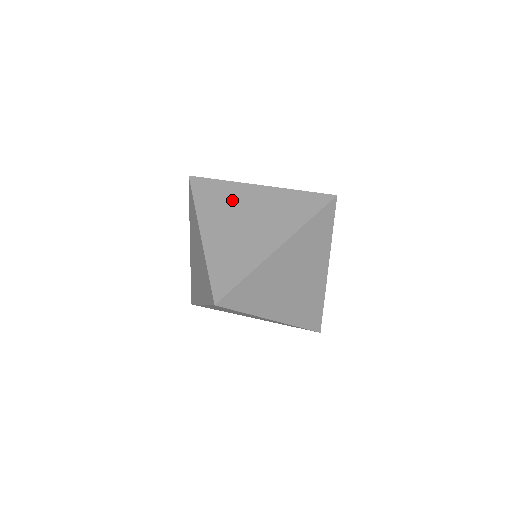
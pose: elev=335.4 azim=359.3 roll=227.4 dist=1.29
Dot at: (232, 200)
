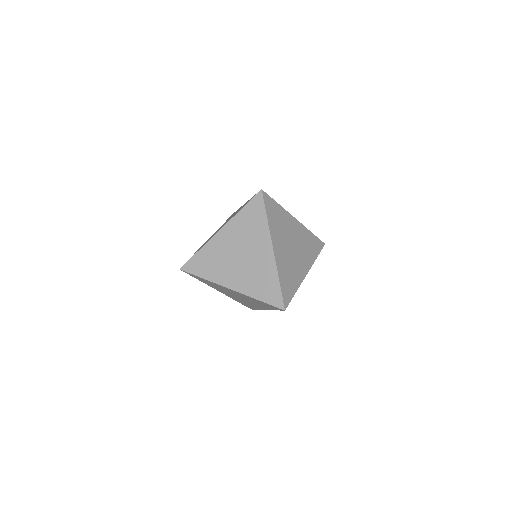
Dot at: (219, 255)
